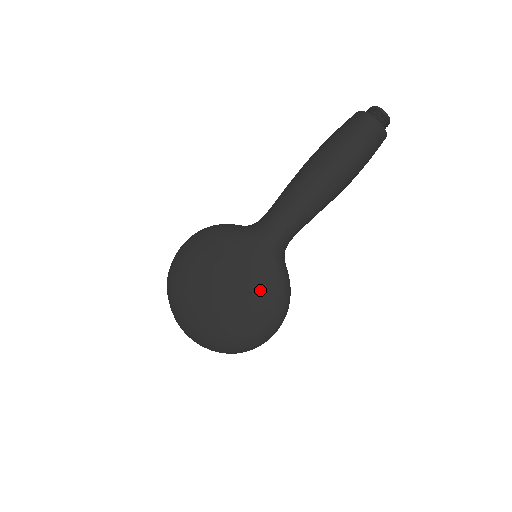
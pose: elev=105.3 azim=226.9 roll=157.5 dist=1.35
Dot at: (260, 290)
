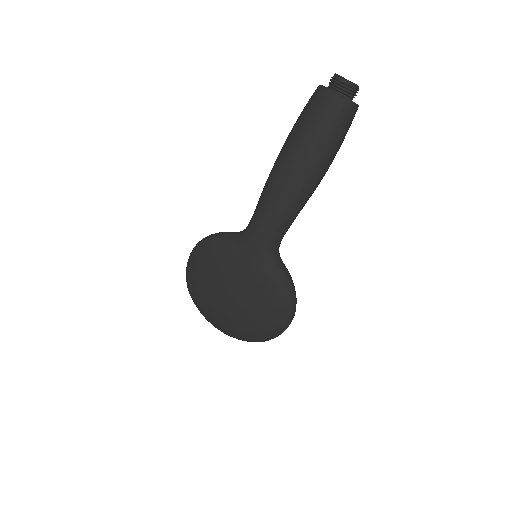
Dot at: (263, 294)
